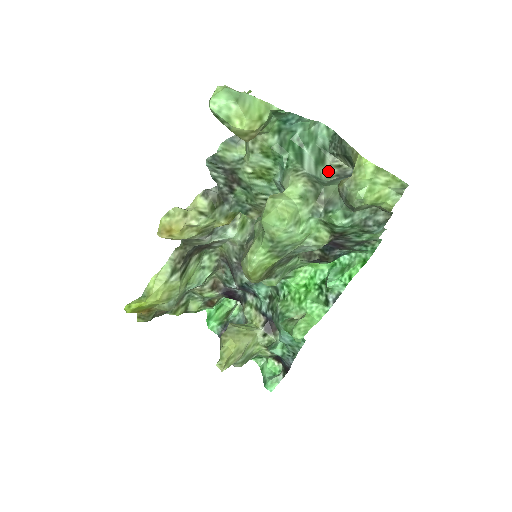
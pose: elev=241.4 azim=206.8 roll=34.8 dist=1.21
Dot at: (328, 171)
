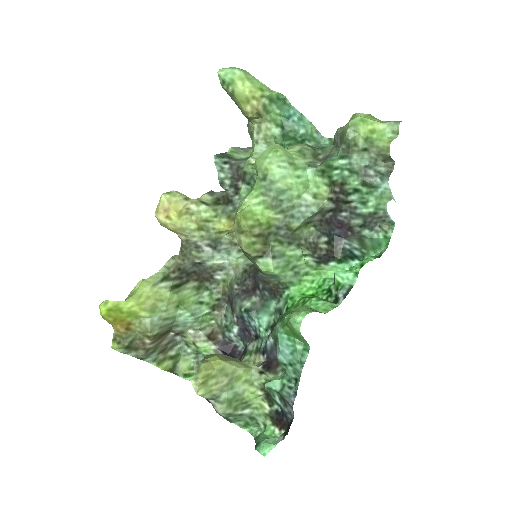
Dot at: occluded
